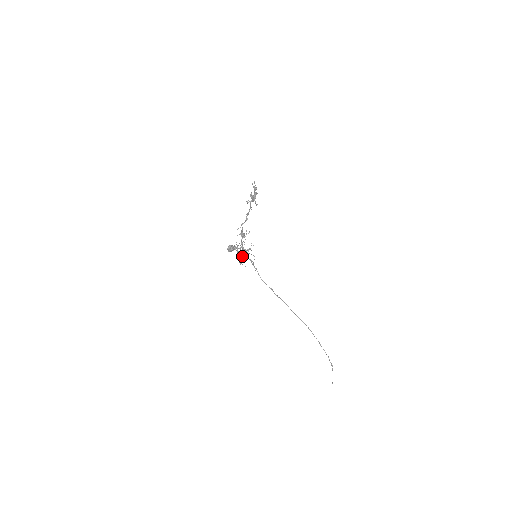
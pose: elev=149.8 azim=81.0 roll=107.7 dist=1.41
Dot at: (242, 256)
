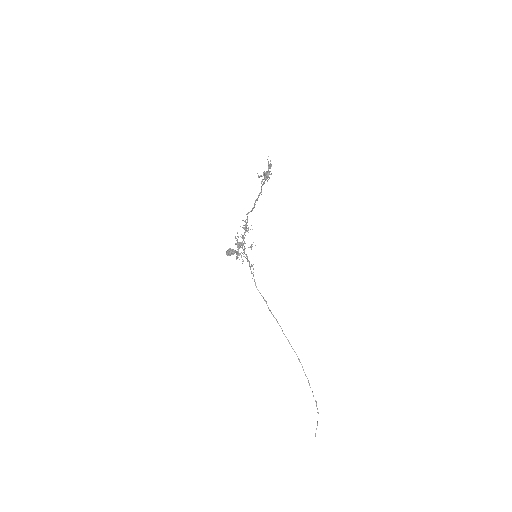
Dot at: (241, 247)
